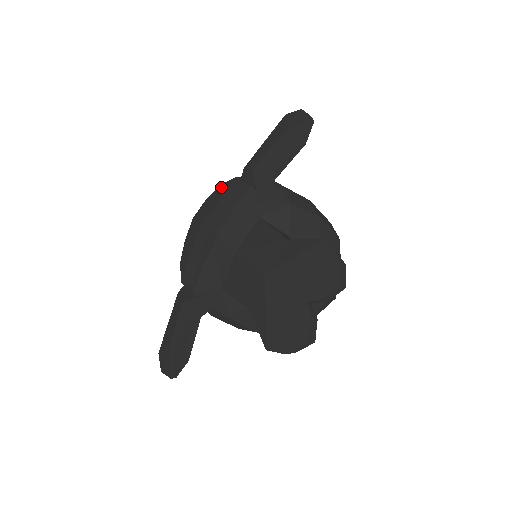
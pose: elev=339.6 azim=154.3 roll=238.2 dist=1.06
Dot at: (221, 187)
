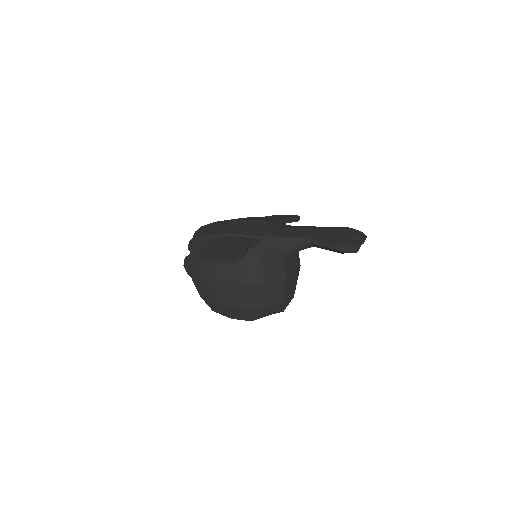
Dot at: occluded
